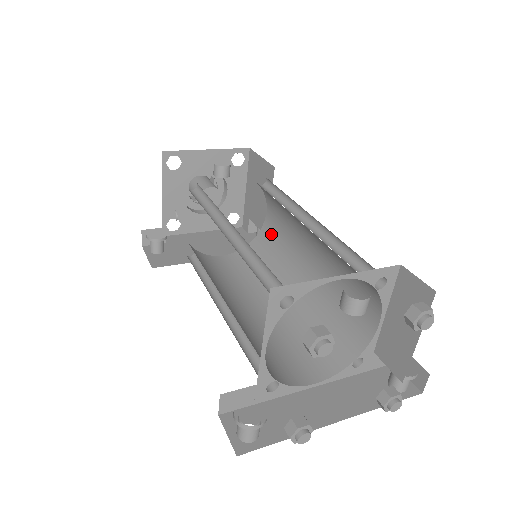
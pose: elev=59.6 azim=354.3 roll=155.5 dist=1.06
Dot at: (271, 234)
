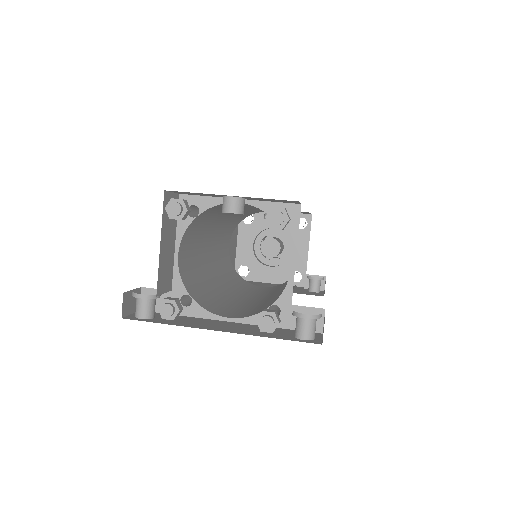
Dot at: occluded
